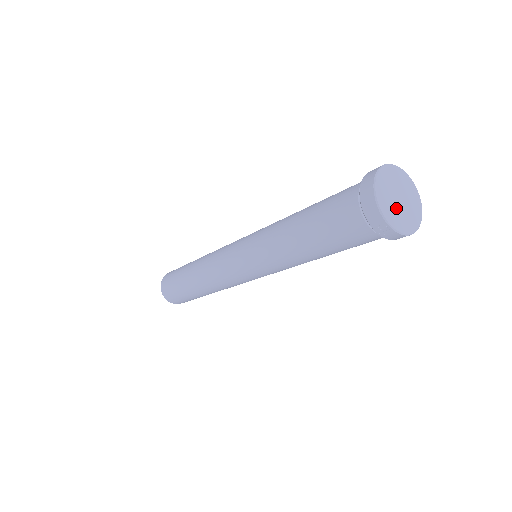
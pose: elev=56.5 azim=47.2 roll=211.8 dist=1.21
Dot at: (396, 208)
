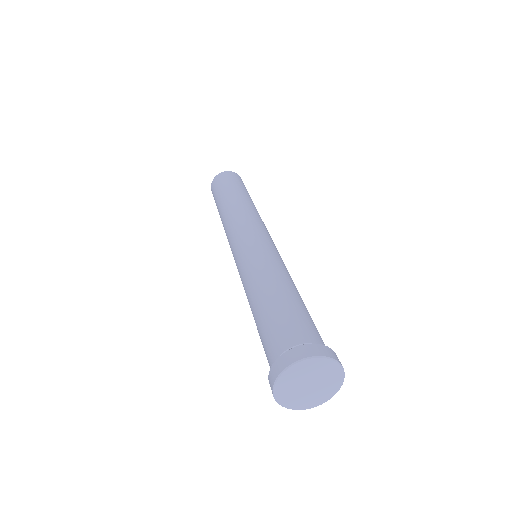
Dot at: (298, 392)
